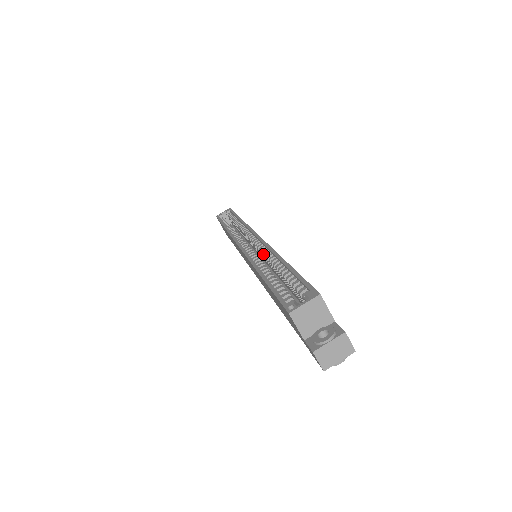
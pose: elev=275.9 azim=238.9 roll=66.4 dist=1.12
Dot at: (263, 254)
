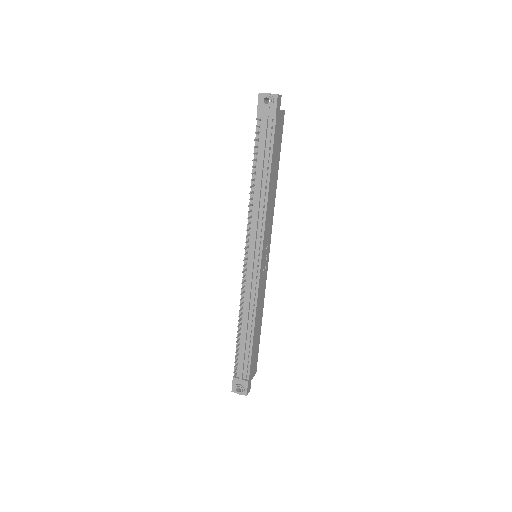
Dot at: occluded
